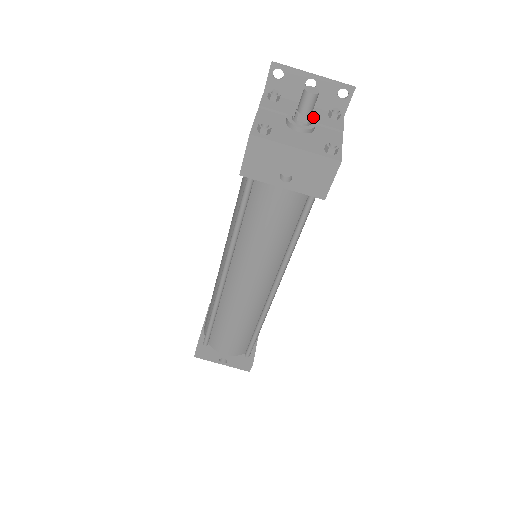
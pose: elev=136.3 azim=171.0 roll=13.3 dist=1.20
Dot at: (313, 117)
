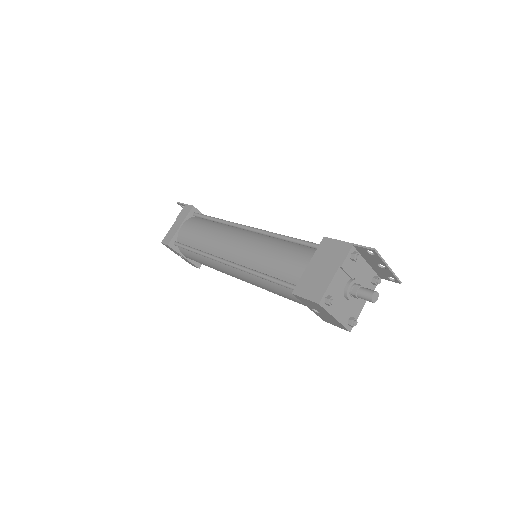
Dot at: (363, 281)
